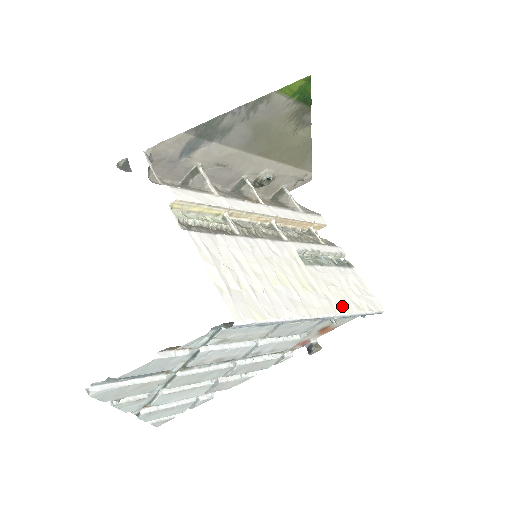
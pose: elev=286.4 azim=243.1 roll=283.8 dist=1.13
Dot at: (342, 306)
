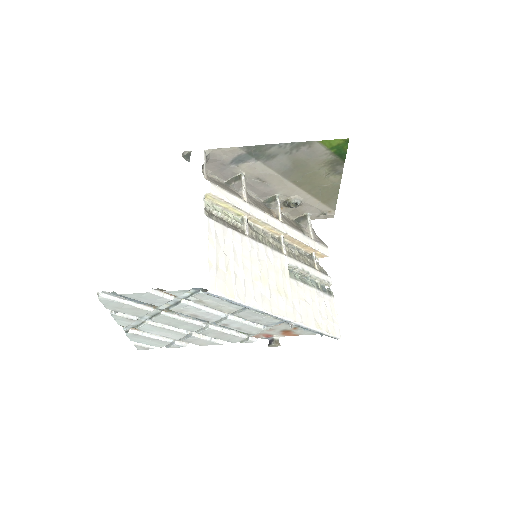
Dot at: (303, 318)
